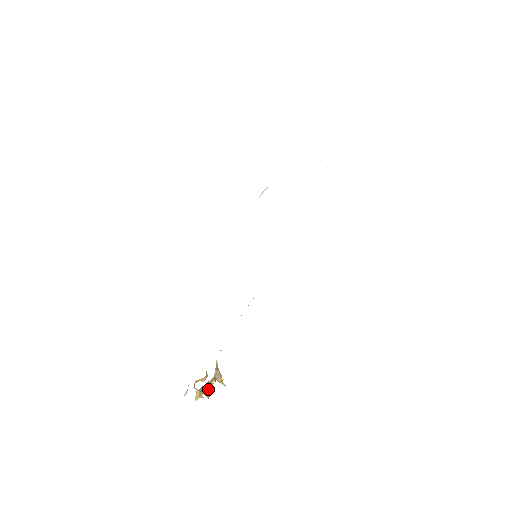
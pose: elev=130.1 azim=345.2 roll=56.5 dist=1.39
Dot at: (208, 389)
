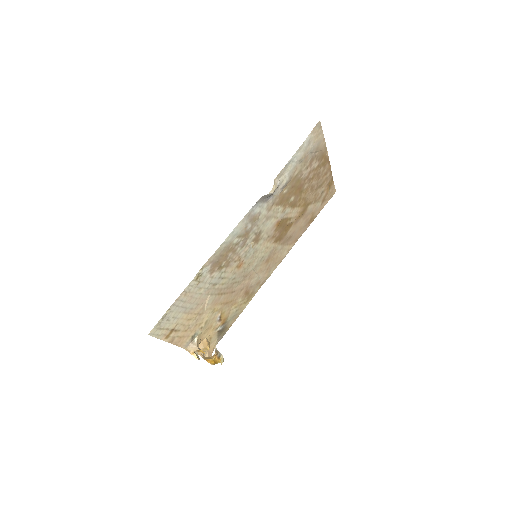
Dot at: (210, 357)
